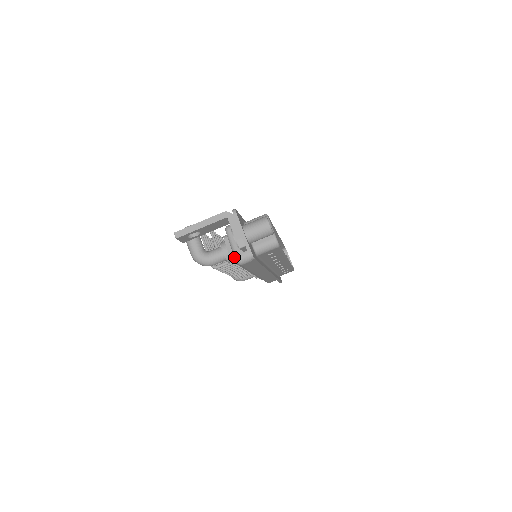
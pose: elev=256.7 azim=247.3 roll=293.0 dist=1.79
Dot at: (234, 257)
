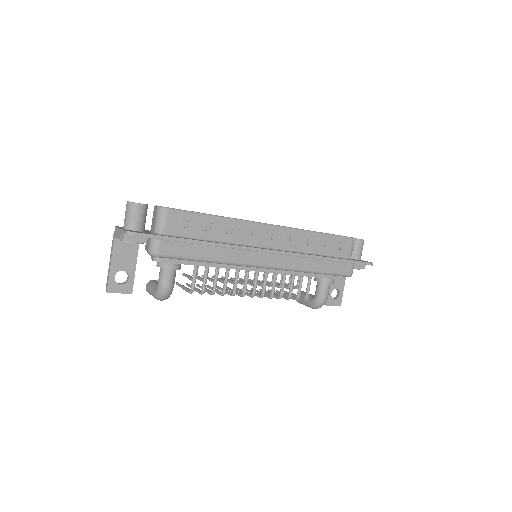
Dot at: (155, 257)
